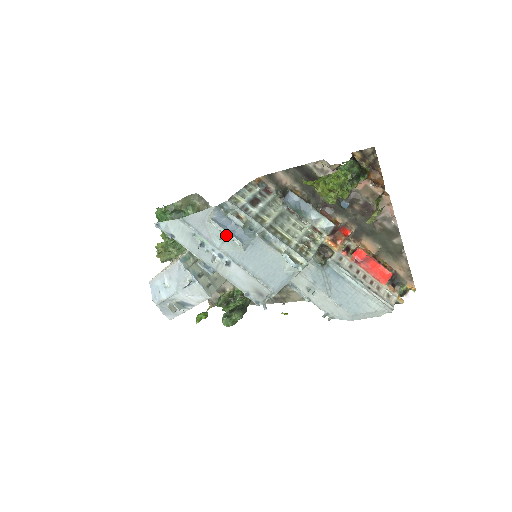
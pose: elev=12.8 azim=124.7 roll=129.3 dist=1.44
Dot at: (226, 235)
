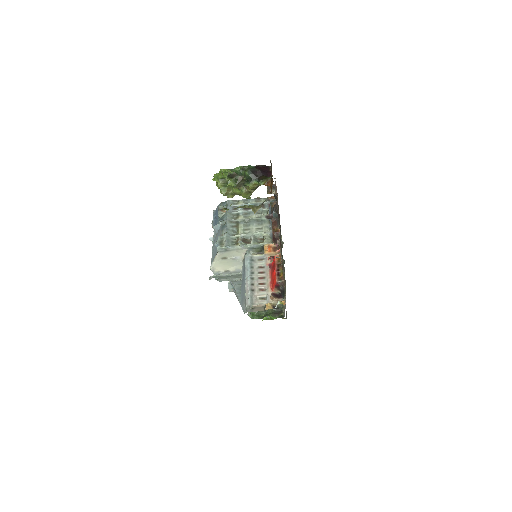
Dot at: occluded
